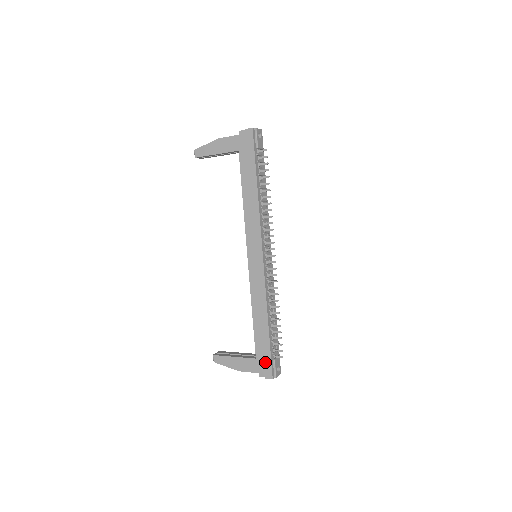
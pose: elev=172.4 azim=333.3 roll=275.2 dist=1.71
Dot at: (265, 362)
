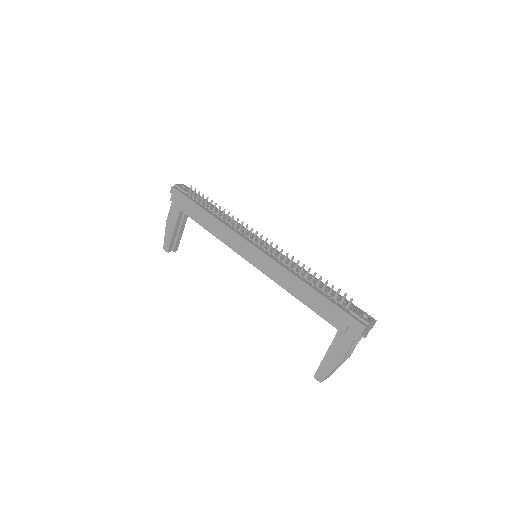
Dot at: (344, 321)
